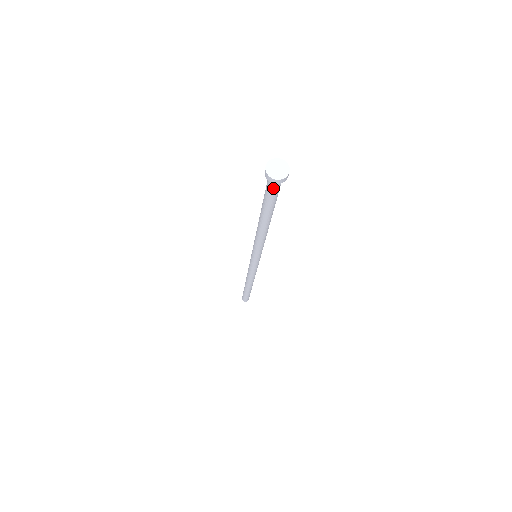
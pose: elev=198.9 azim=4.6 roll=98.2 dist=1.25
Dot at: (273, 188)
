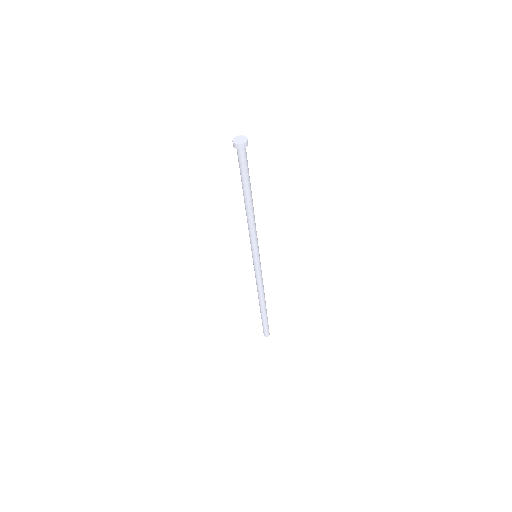
Dot at: (245, 156)
